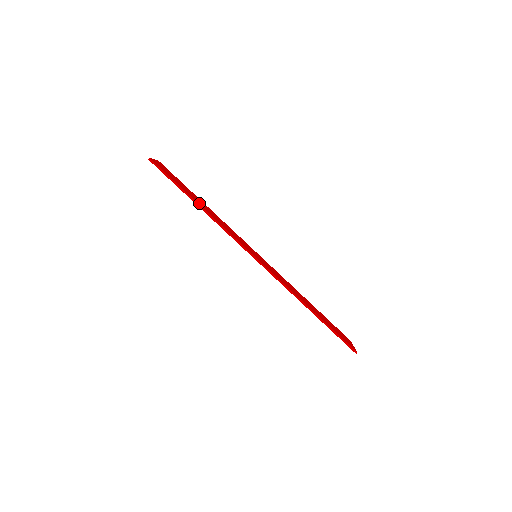
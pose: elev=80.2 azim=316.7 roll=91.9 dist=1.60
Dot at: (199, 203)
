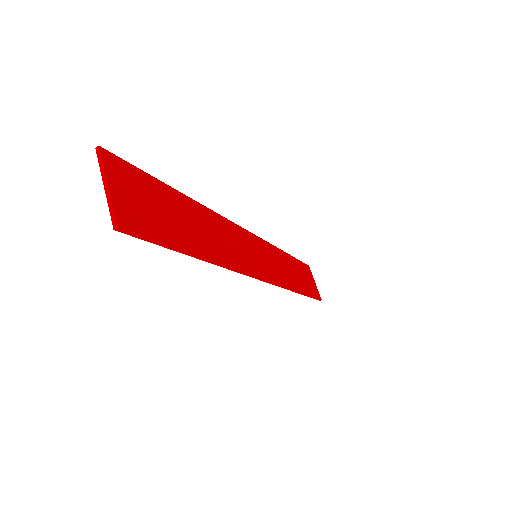
Dot at: (201, 244)
